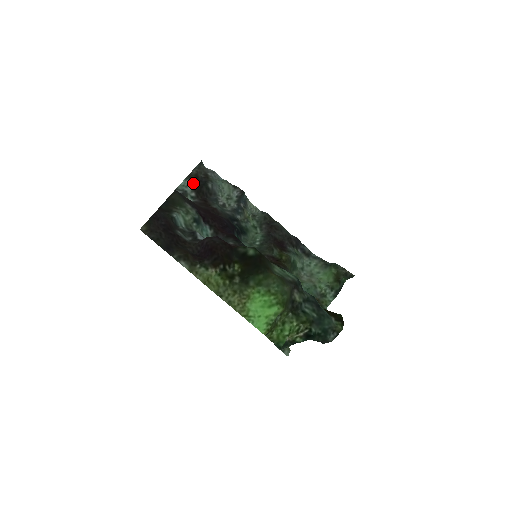
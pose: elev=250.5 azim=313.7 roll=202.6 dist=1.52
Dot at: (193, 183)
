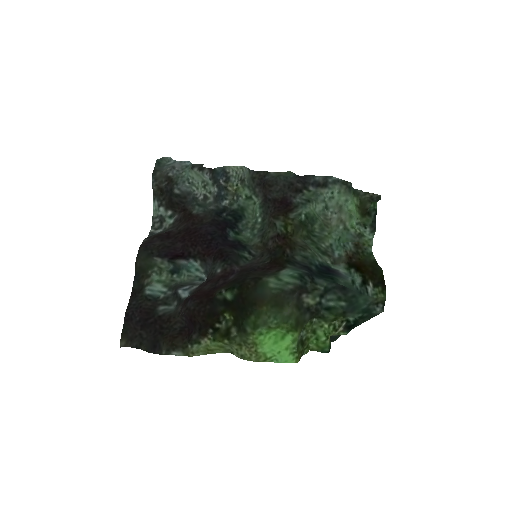
Dot at: (161, 201)
